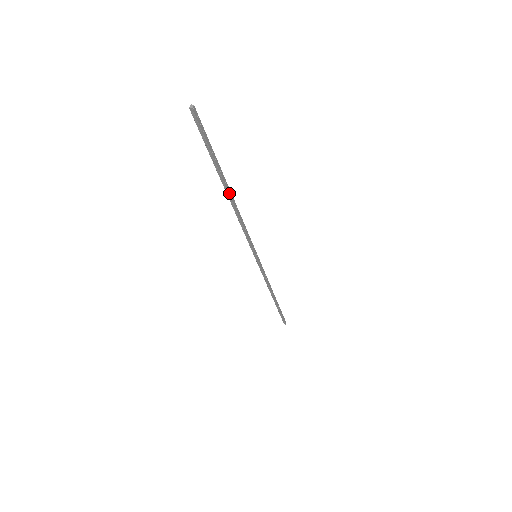
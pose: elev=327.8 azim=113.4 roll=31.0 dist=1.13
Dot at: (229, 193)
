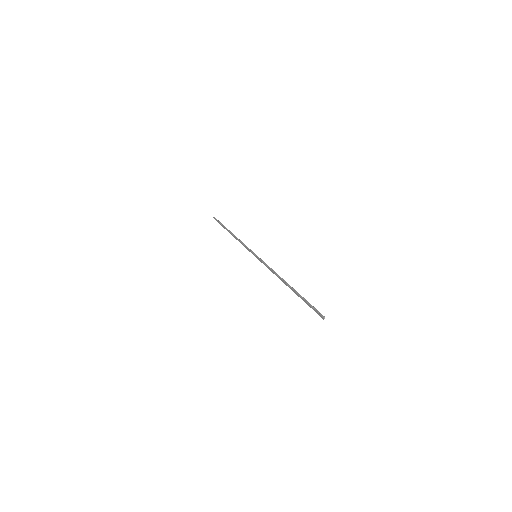
Dot at: (289, 286)
